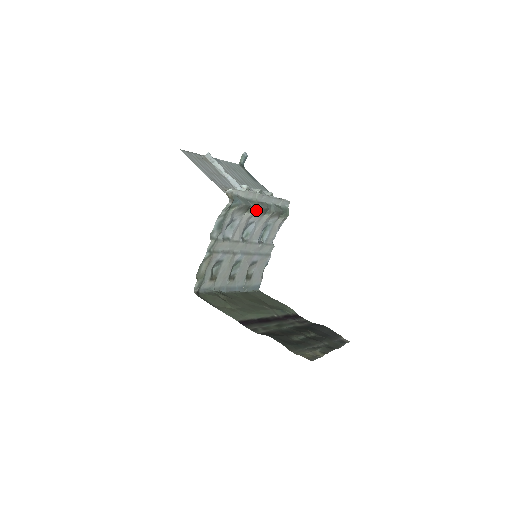
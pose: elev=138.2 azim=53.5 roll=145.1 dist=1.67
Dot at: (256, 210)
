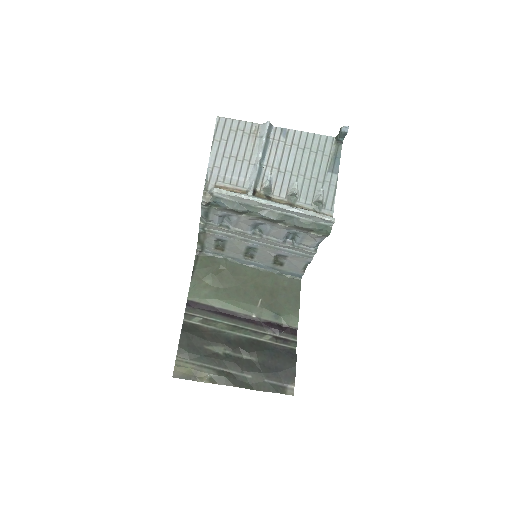
Dot at: (258, 216)
